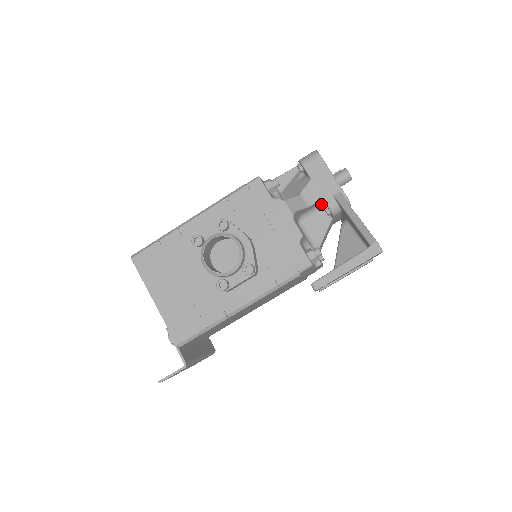
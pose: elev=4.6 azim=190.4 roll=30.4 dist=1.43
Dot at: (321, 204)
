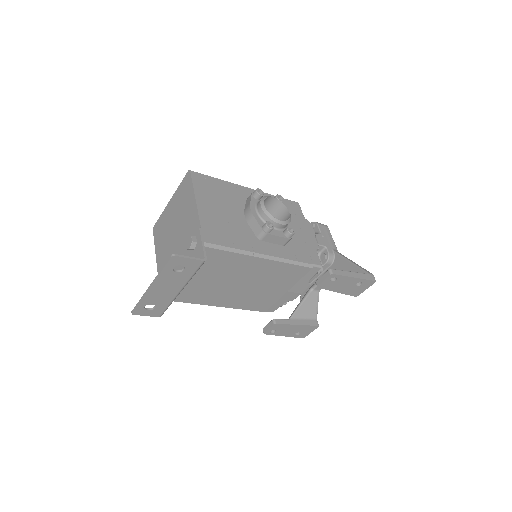
Dot at: (318, 253)
